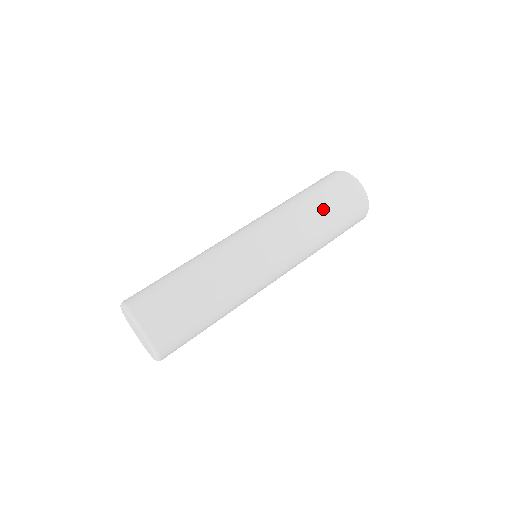
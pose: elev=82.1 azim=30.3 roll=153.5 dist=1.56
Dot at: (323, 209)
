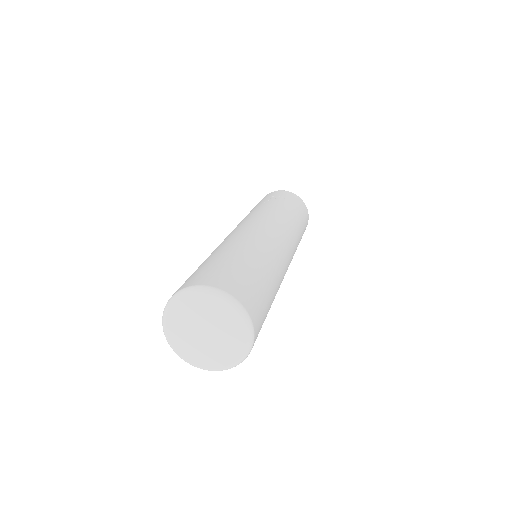
Dot at: (301, 224)
